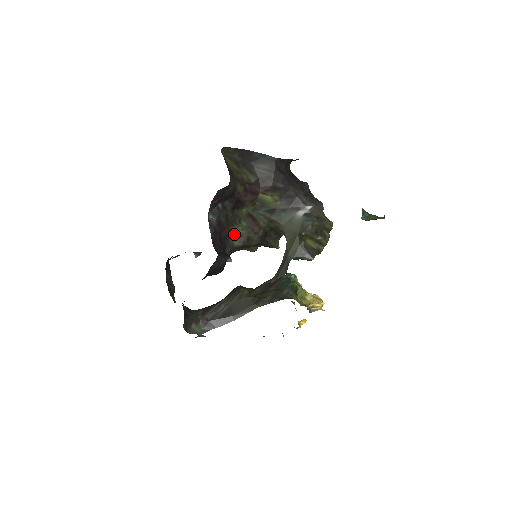
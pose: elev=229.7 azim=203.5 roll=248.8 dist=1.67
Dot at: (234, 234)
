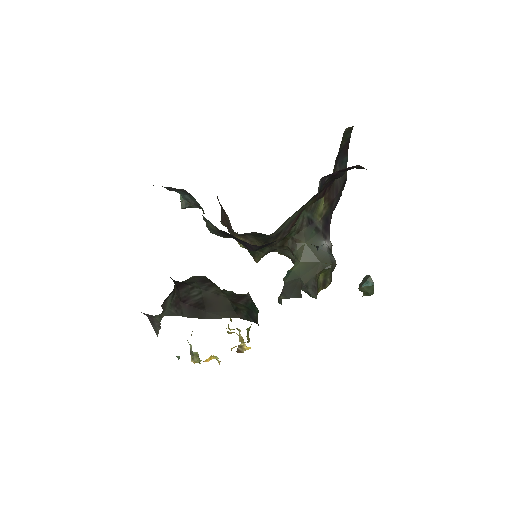
Dot at: (288, 218)
